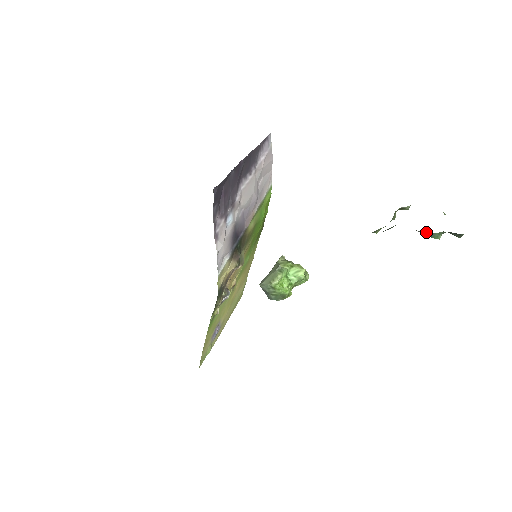
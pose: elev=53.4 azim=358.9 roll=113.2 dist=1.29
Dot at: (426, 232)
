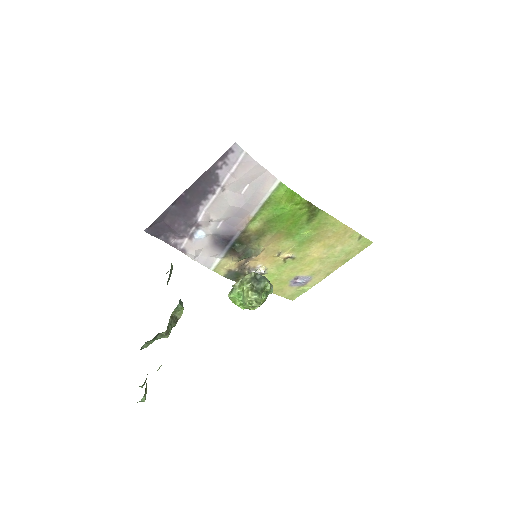
Dot at: occluded
